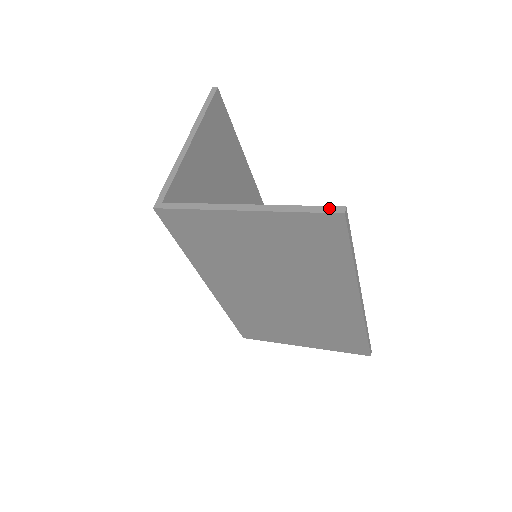
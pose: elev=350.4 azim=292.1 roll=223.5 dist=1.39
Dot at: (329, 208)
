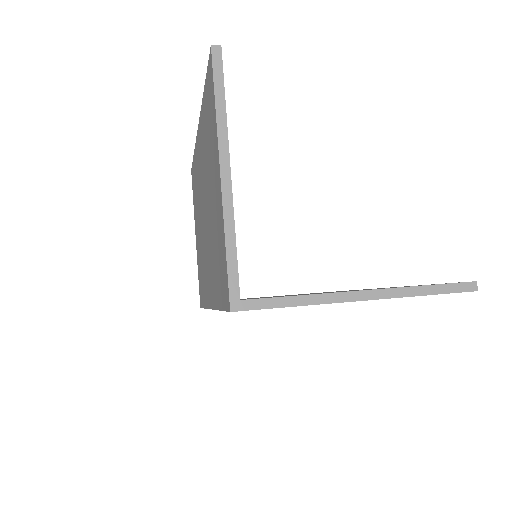
Dot at: (461, 286)
